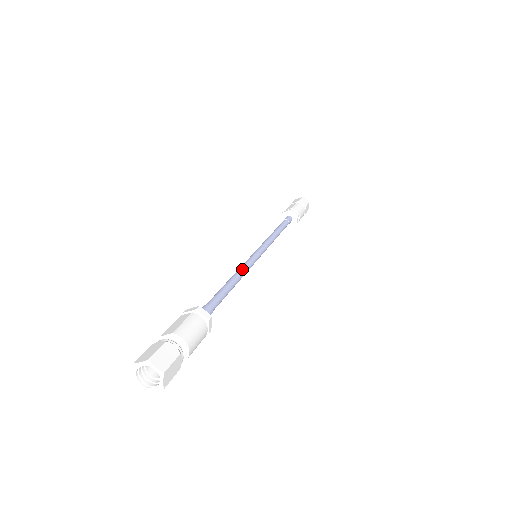
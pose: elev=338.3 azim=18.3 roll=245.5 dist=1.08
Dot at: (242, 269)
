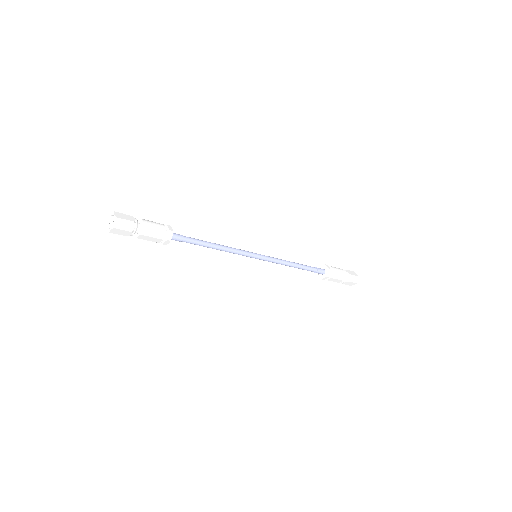
Dot at: (231, 247)
